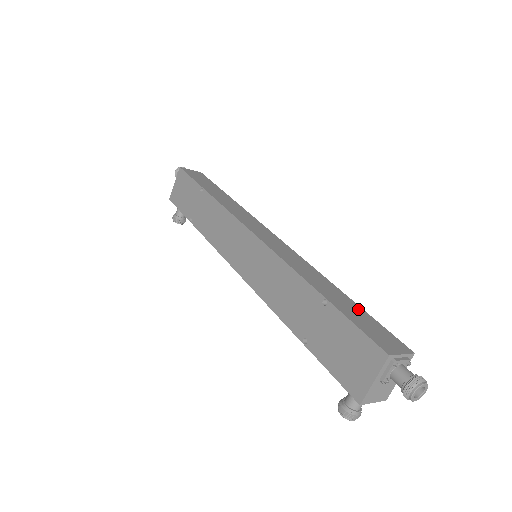
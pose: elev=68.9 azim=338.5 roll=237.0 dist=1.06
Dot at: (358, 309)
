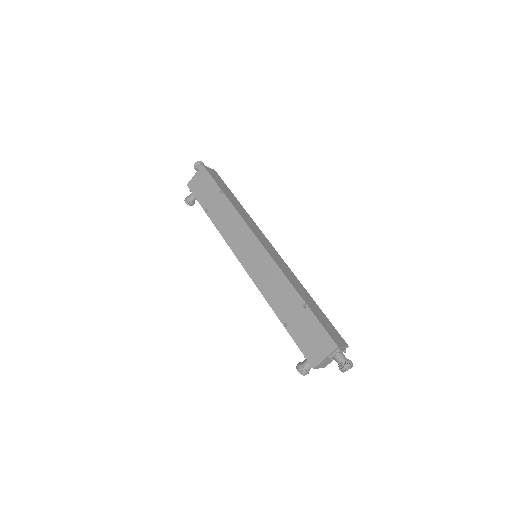
Dot at: (321, 313)
